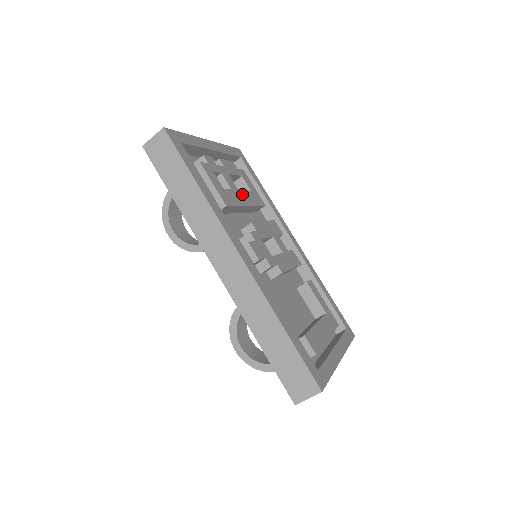
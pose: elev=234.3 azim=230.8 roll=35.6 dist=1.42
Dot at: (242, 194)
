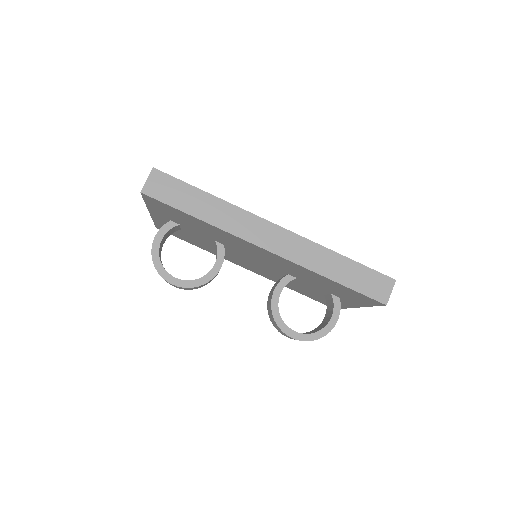
Dot at: occluded
